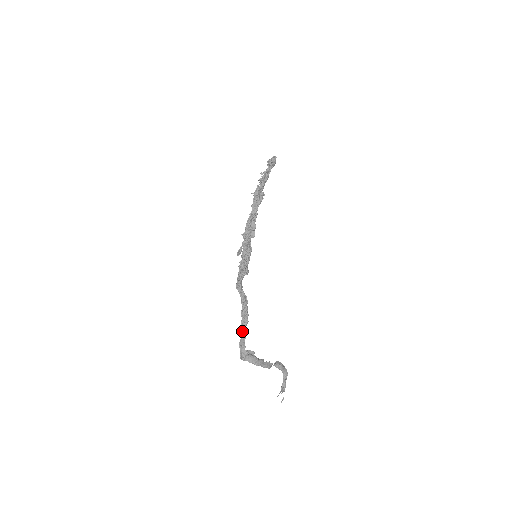
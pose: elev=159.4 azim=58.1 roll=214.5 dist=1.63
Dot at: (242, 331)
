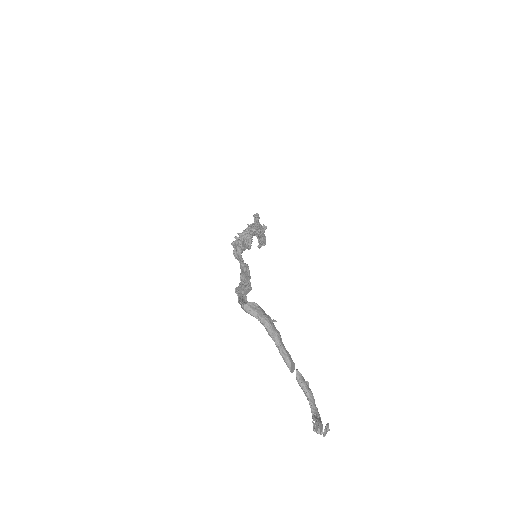
Dot at: (241, 293)
